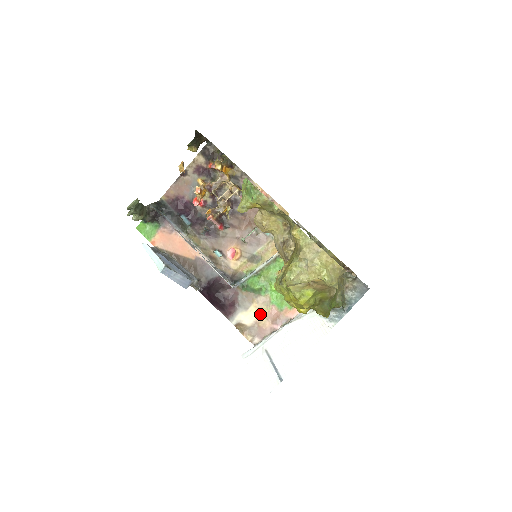
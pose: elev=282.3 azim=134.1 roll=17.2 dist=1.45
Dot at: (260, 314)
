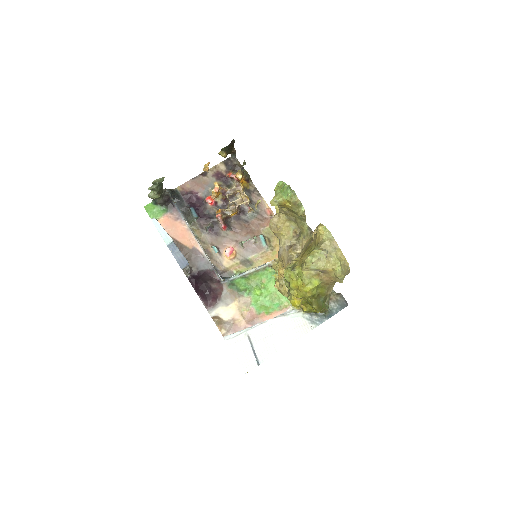
Dot at: (239, 312)
